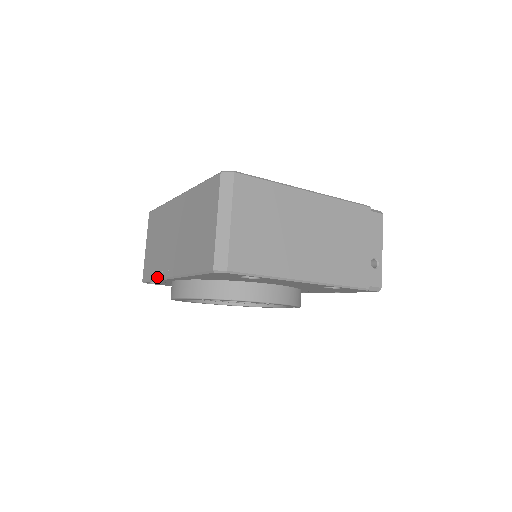
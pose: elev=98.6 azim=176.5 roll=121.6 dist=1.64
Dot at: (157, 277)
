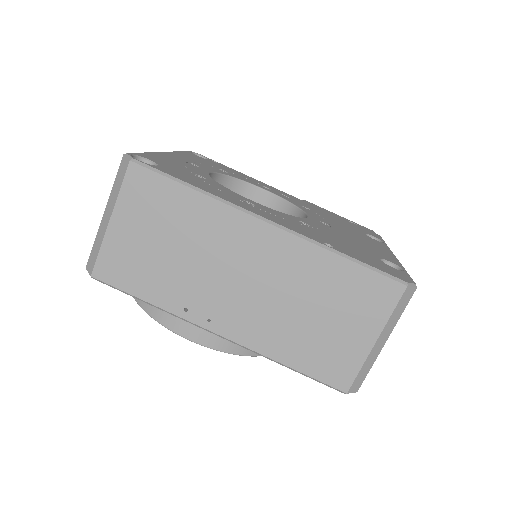
Dot at: (162, 306)
